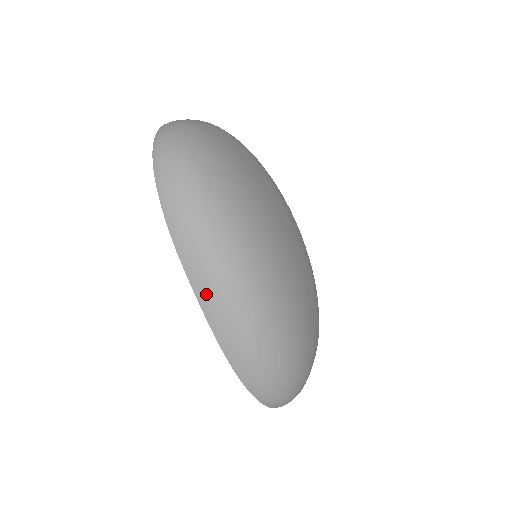
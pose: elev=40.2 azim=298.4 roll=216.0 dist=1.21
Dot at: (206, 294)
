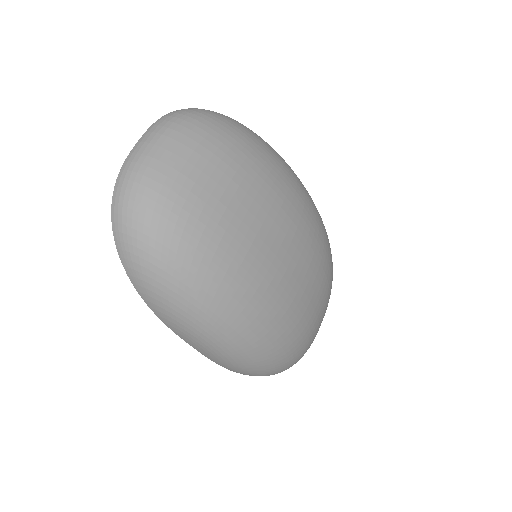
Dot at: (197, 347)
